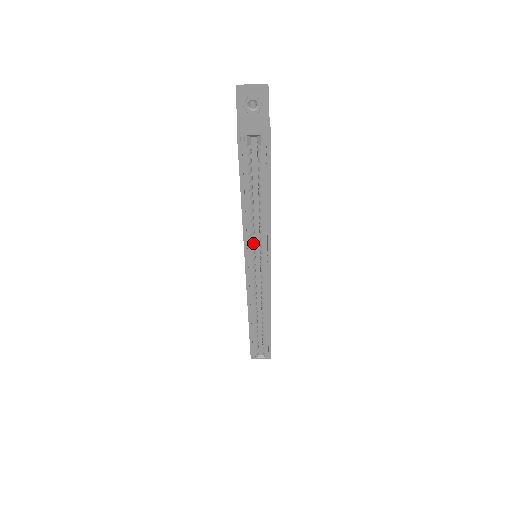
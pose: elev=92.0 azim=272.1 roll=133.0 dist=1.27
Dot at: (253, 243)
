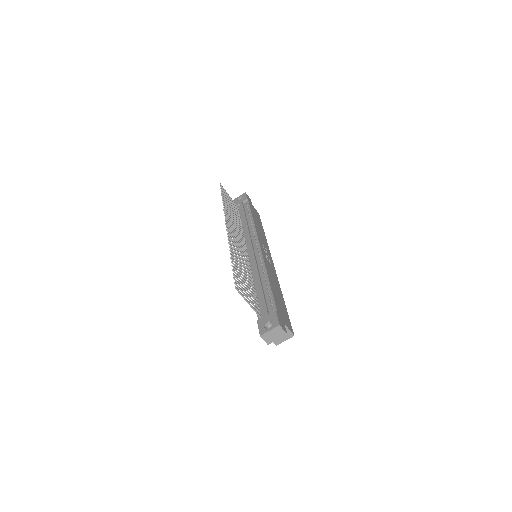
Dot at: occluded
